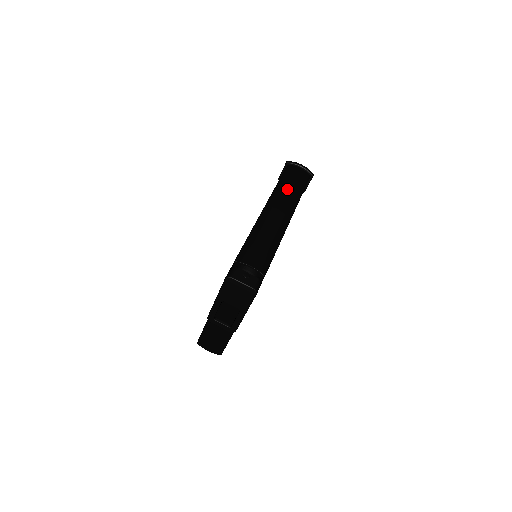
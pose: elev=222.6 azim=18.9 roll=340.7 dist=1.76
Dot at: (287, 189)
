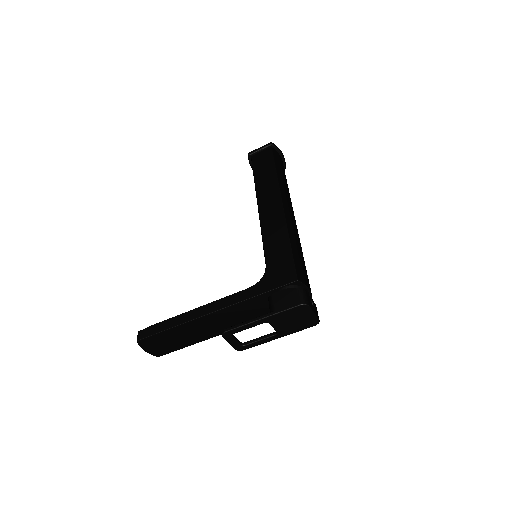
Dot at: (286, 184)
